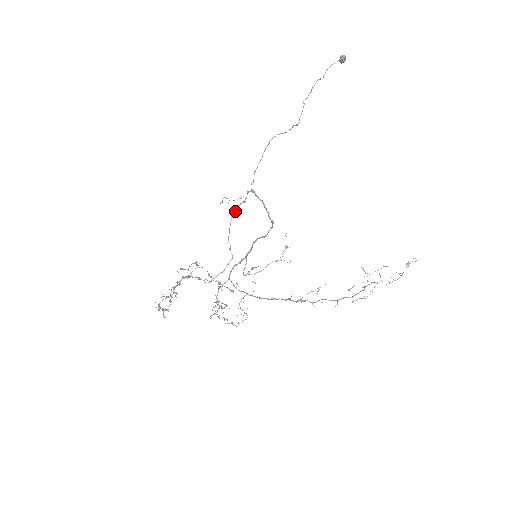
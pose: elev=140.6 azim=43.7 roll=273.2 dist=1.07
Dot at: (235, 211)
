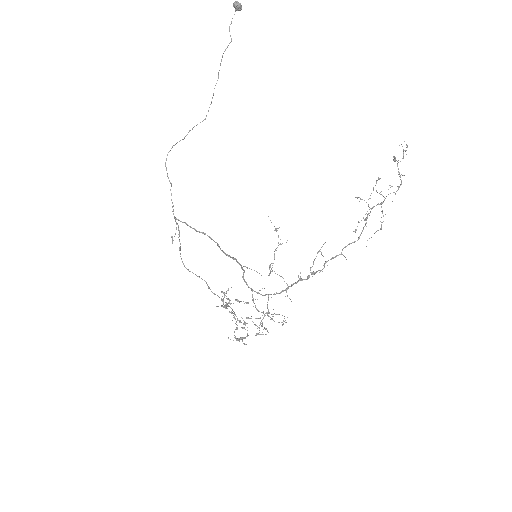
Dot at: (180, 243)
